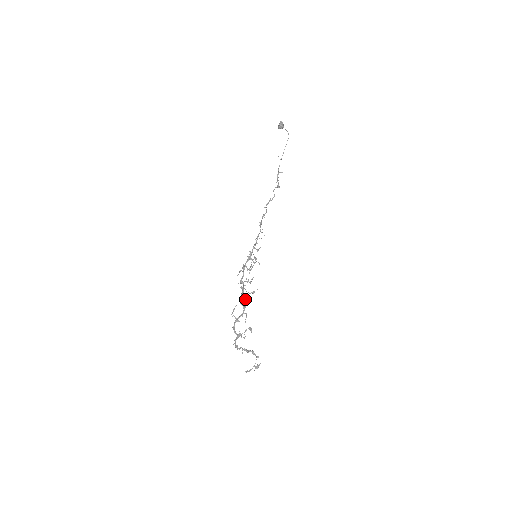
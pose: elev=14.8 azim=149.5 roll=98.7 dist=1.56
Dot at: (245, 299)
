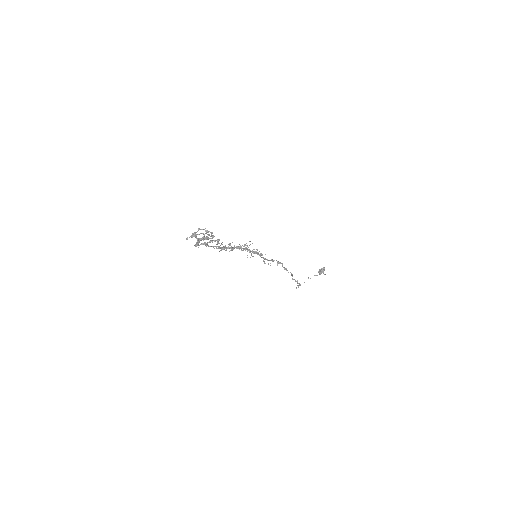
Dot at: (226, 248)
